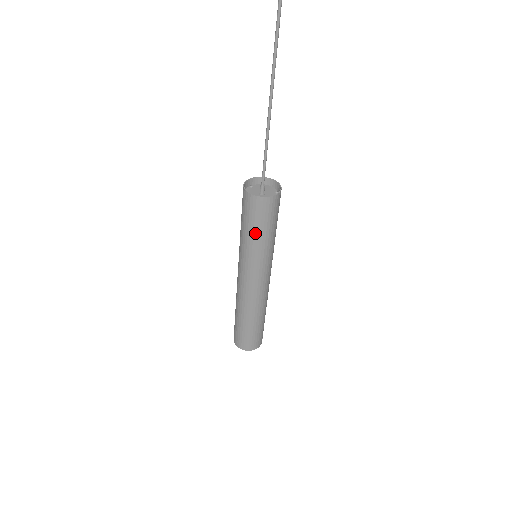
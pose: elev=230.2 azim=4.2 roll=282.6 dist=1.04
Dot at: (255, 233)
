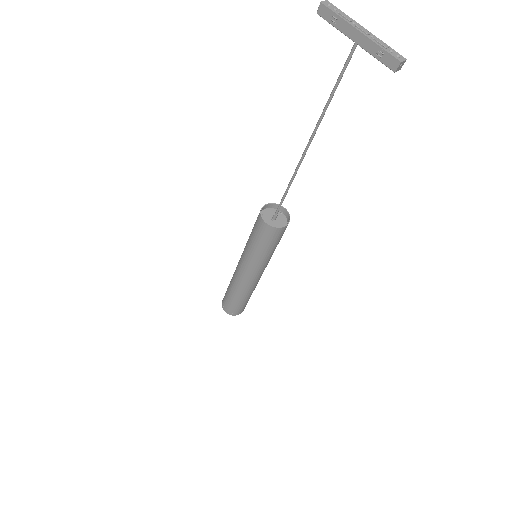
Dot at: (271, 248)
